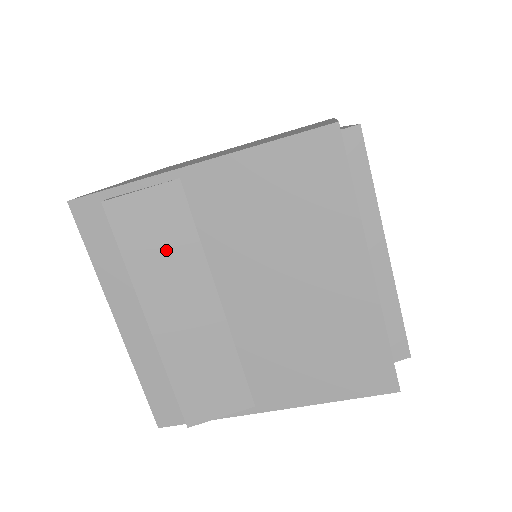
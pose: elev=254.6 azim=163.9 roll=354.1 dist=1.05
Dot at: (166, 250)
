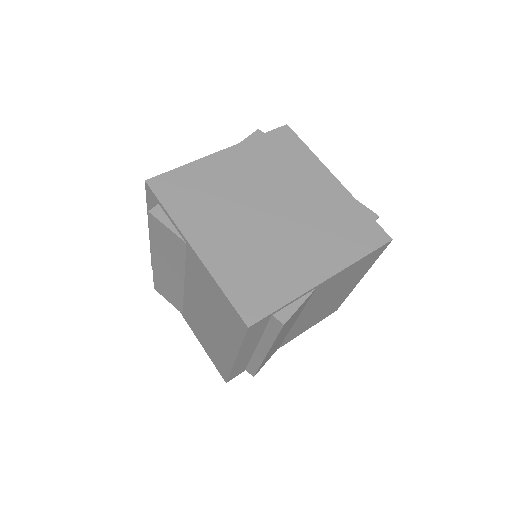
Dot at: occluded
